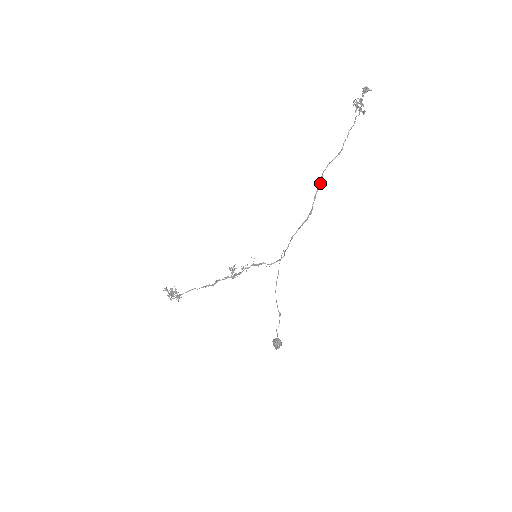
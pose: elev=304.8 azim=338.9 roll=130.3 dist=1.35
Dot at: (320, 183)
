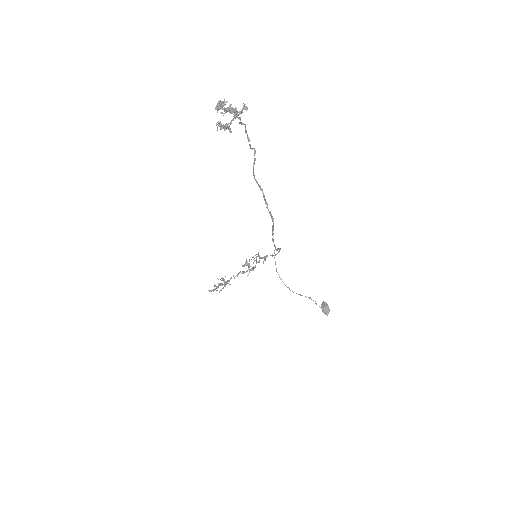
Dot at: (260, 187)
